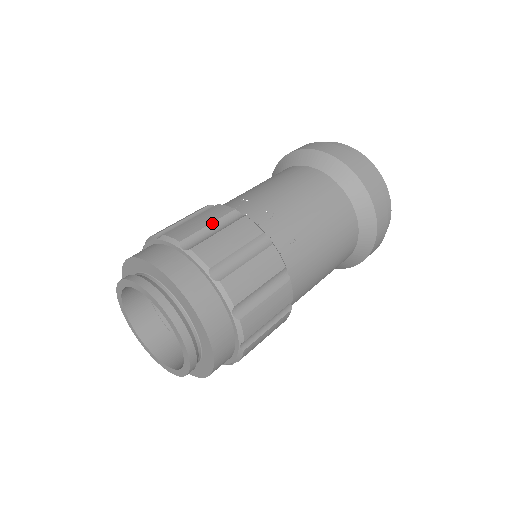
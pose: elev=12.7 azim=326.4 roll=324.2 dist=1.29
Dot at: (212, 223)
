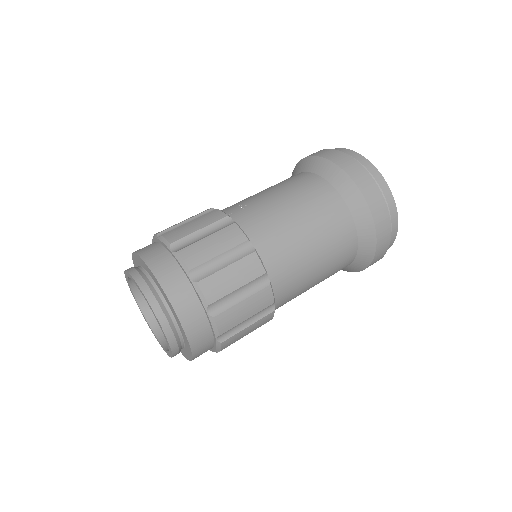
Dot at: occluded
